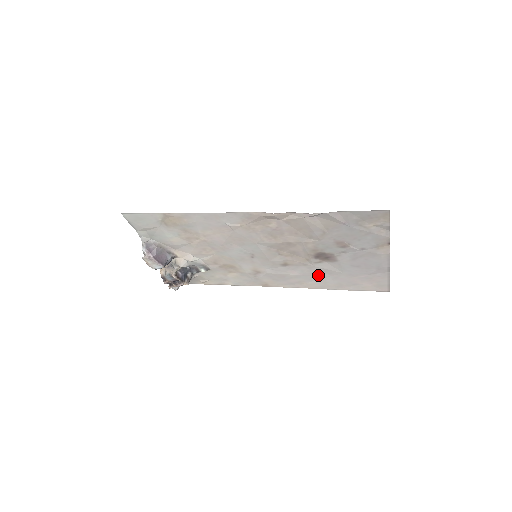
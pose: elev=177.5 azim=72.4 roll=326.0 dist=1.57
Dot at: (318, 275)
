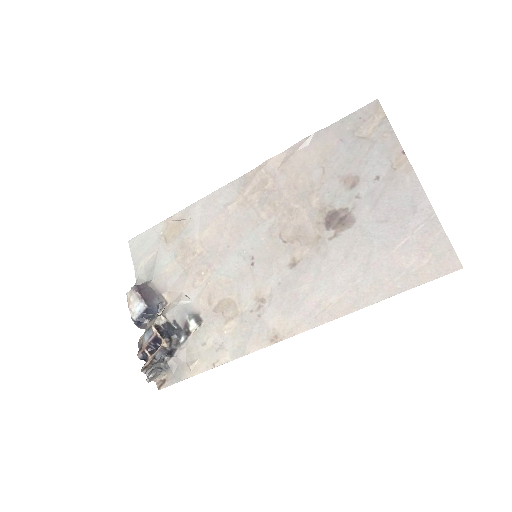
Dot at: (341, 271)
